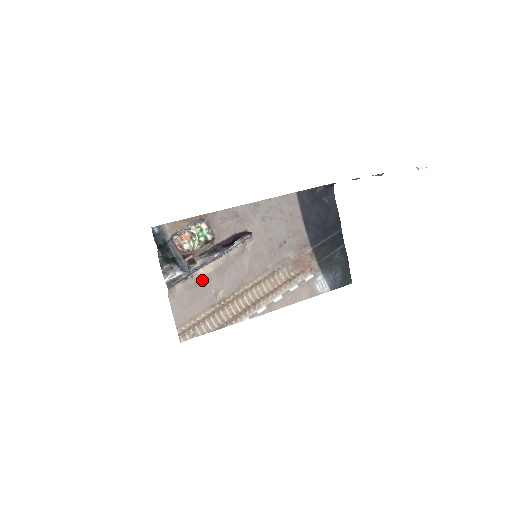
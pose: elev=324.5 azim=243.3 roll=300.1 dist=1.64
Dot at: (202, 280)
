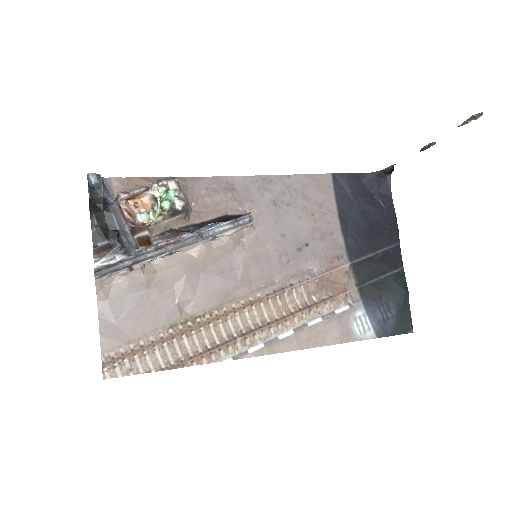
Dot at: (160, 278)
